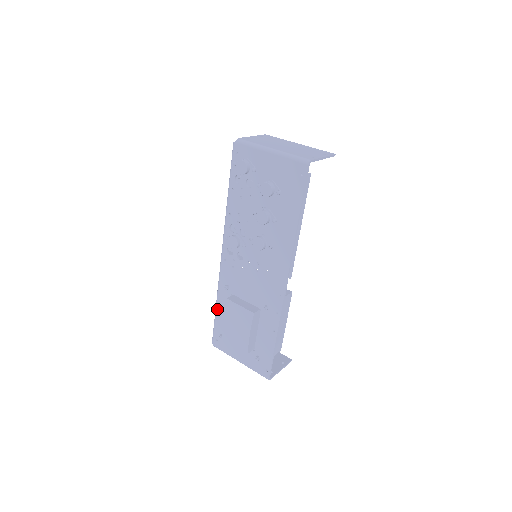
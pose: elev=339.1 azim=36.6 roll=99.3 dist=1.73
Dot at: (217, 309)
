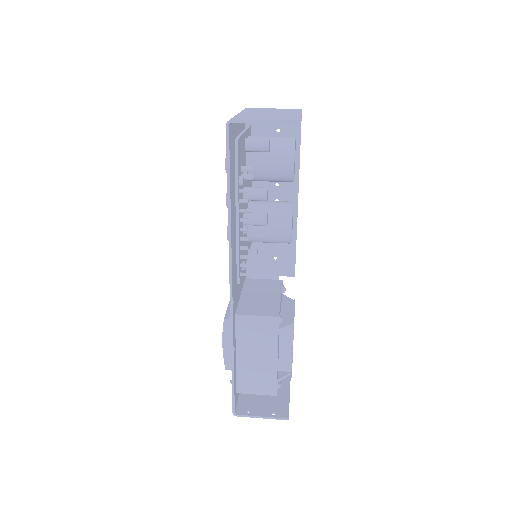
Dot at: occluded
